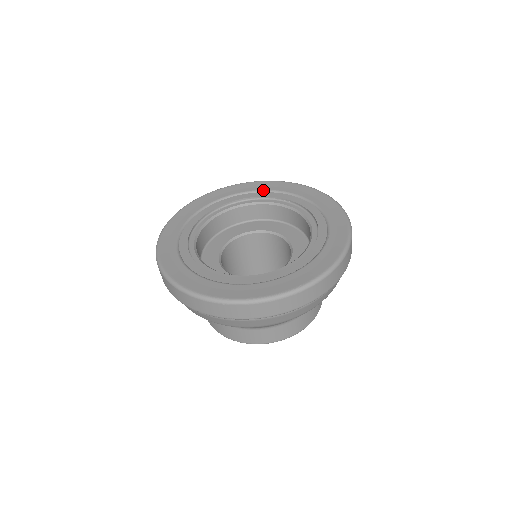
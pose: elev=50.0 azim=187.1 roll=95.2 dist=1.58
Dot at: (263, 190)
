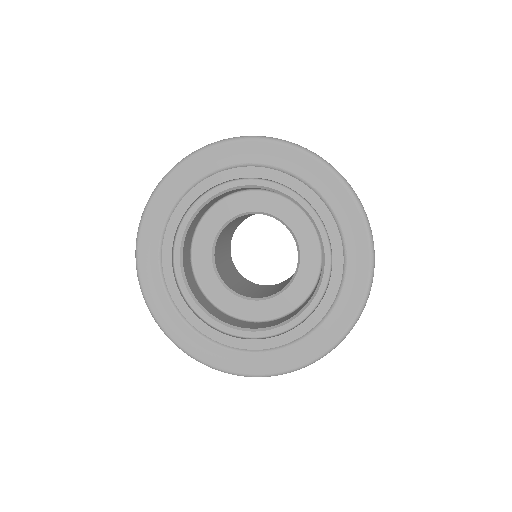
Dot at: (239, 165)
